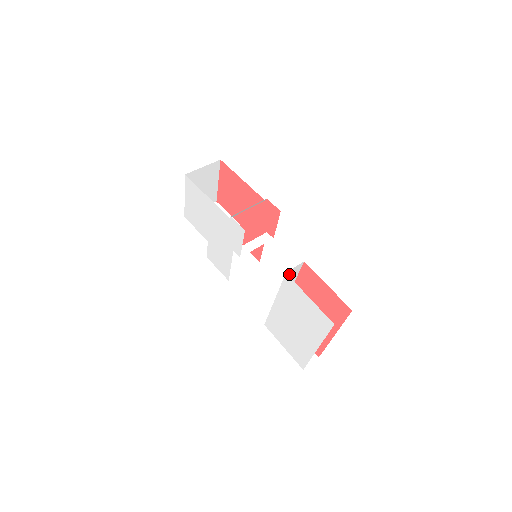
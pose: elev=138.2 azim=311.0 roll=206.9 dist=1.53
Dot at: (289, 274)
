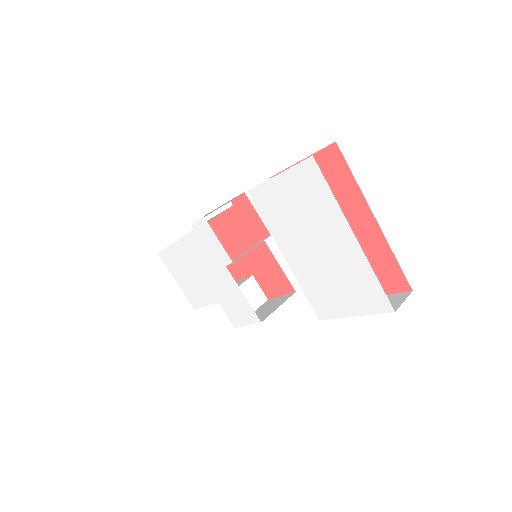
Dot at: occluded
